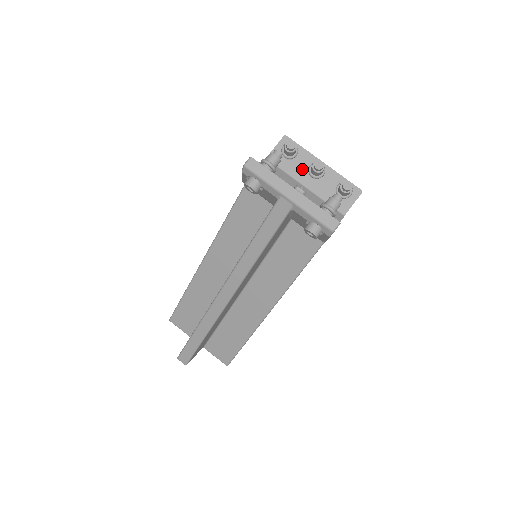
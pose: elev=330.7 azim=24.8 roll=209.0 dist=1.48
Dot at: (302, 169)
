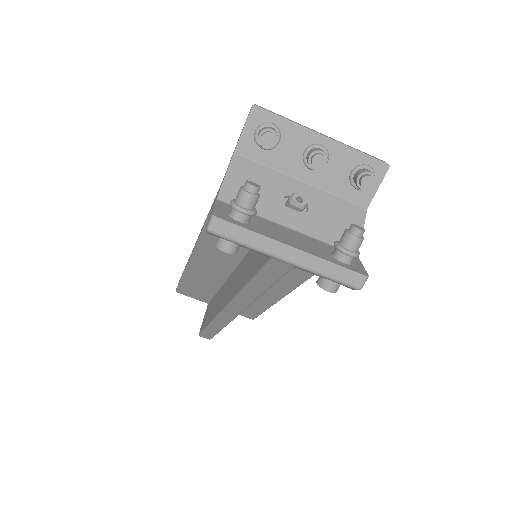
Dot at: (292, 155)
